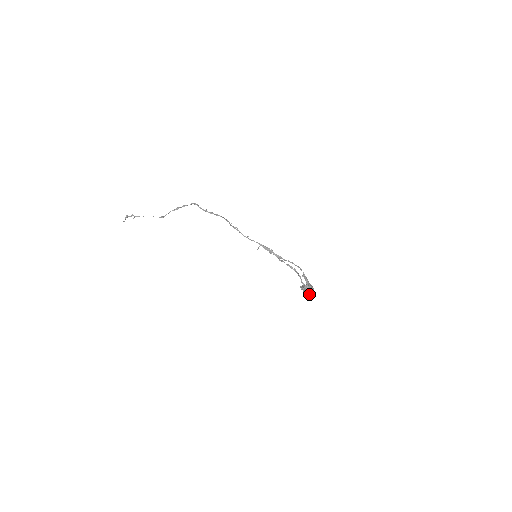
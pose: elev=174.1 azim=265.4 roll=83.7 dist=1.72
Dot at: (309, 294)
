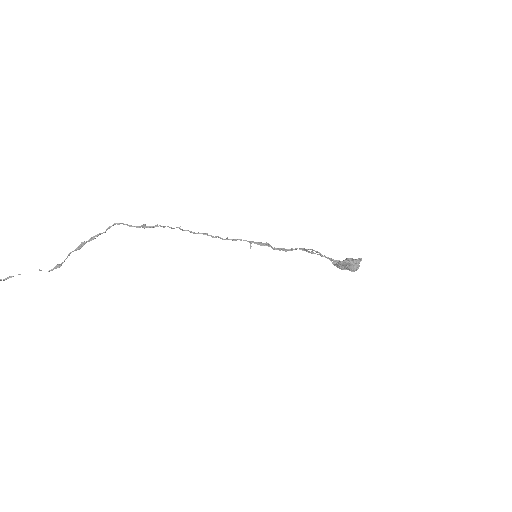
Dot at: (356, 265)
